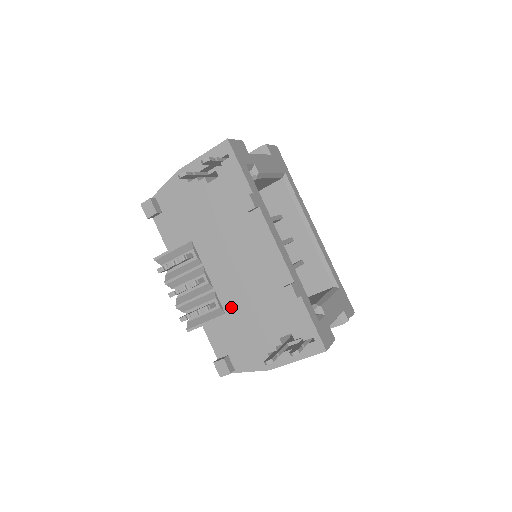
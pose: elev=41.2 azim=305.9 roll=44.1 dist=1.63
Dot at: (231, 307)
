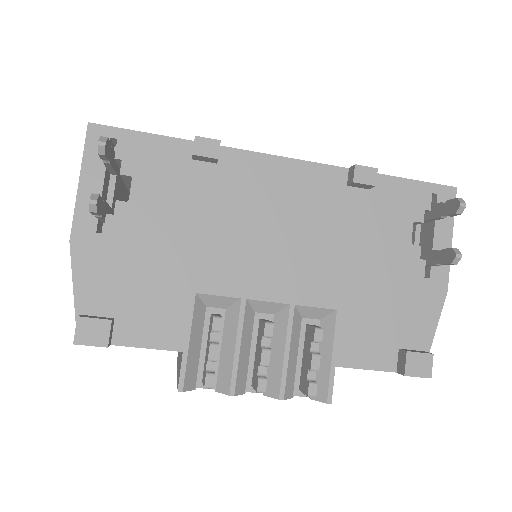
Dot at: (332, 293)
